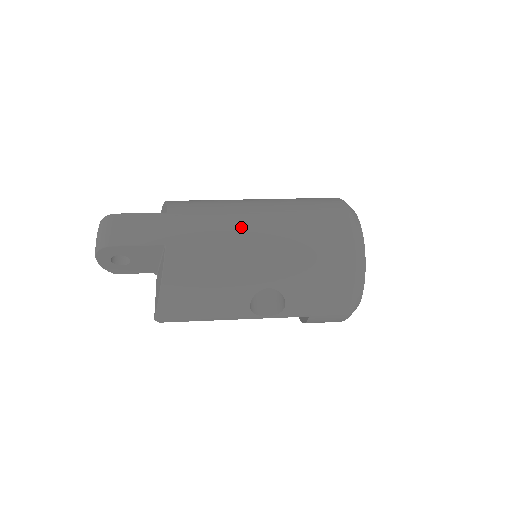
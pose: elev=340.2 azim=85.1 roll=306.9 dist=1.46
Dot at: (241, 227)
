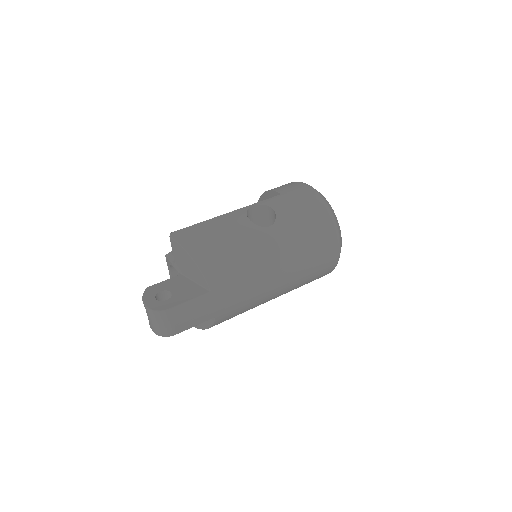
Dot at: (268, 285)
